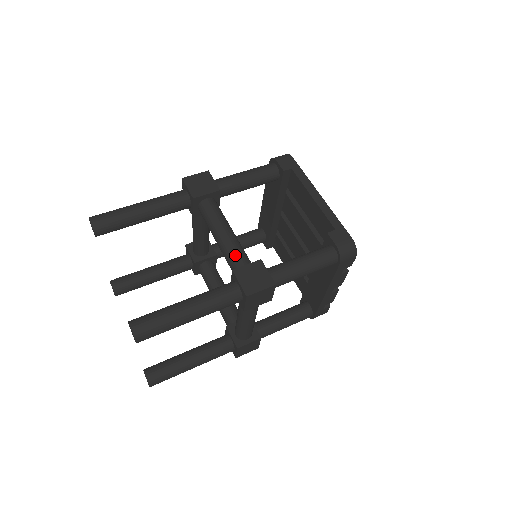
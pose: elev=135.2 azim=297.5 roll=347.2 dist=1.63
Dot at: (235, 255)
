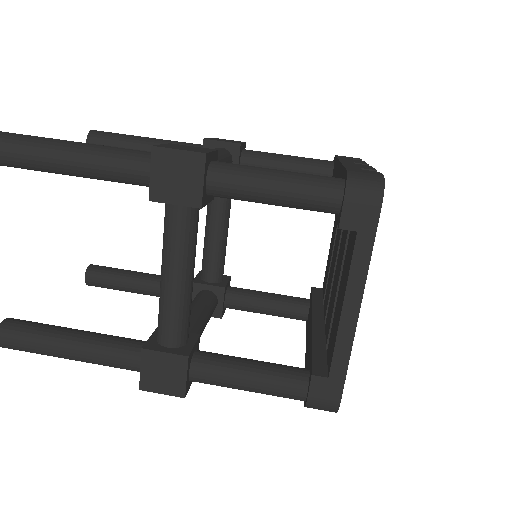
Dot at: (165, 321)
